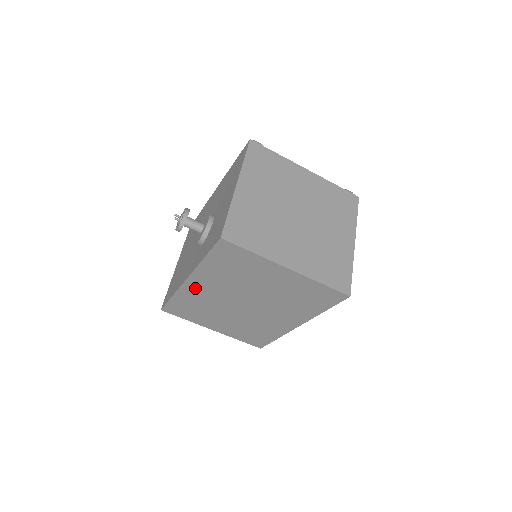
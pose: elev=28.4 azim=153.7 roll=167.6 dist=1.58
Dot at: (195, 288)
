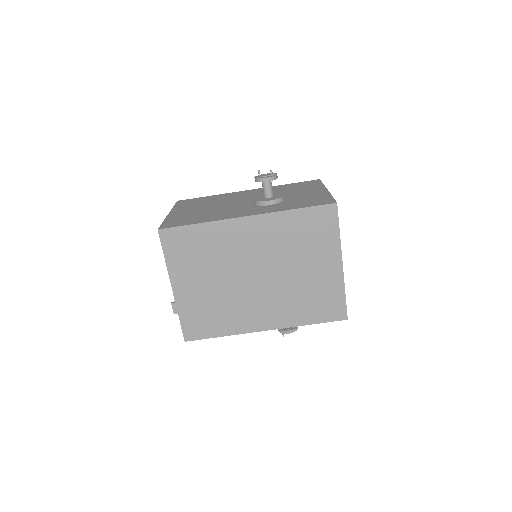
Dot at: (240, 230)
